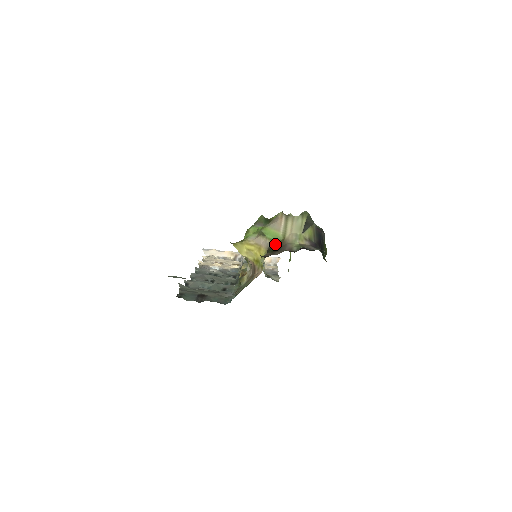
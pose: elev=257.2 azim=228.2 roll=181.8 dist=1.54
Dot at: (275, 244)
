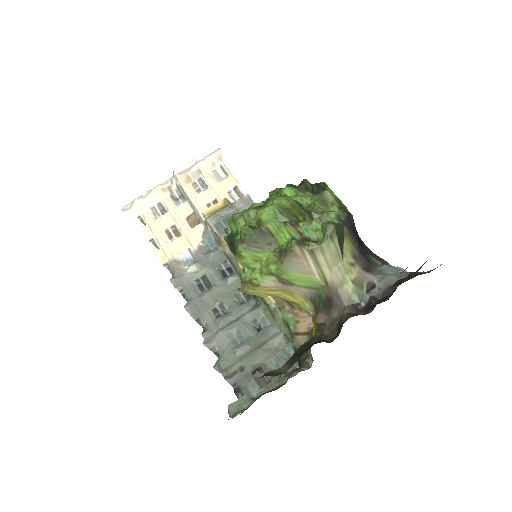
Dot at: (319, 294)
